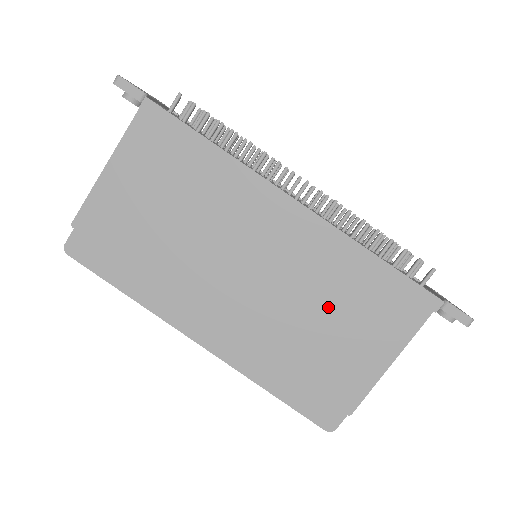
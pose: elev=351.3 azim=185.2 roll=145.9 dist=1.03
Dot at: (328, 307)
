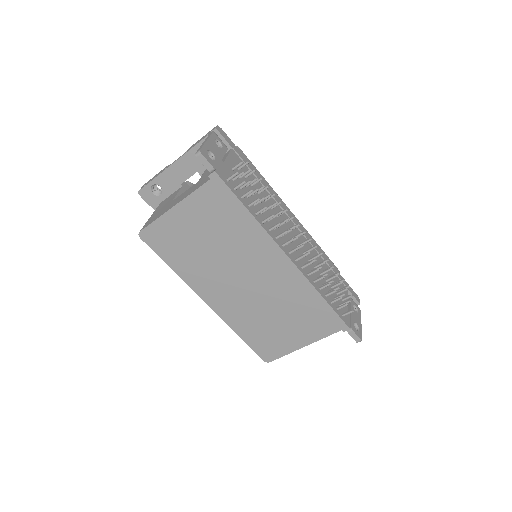
Dot at: (287, 312)
